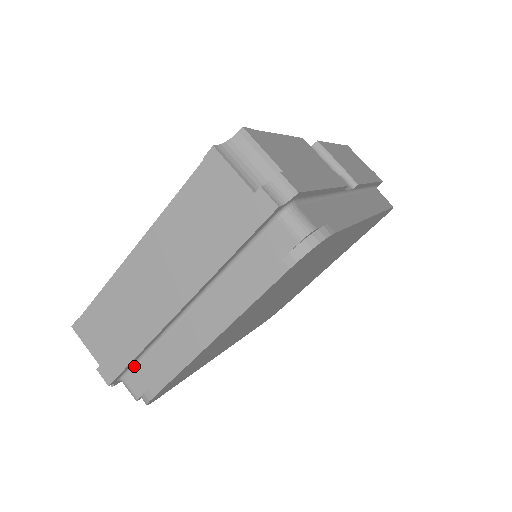
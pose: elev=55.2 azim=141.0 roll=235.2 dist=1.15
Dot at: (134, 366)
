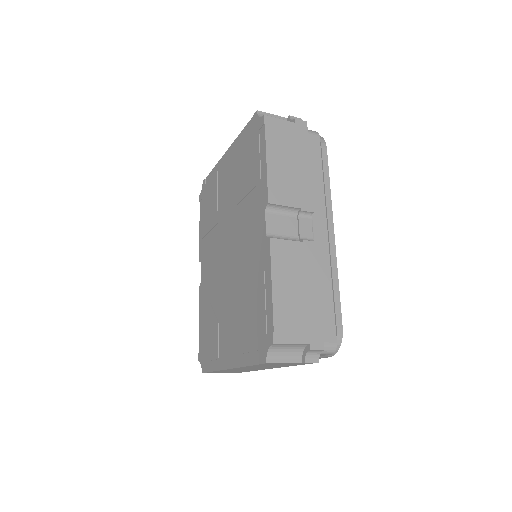
Dot at: occluded
